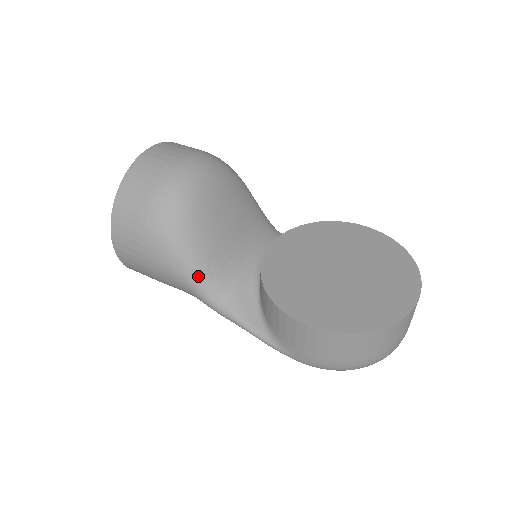
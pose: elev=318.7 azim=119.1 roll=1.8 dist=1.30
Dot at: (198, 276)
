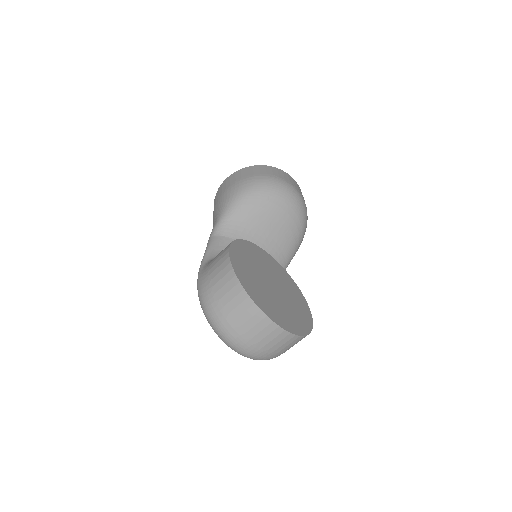
Dot at: (229, 215)
